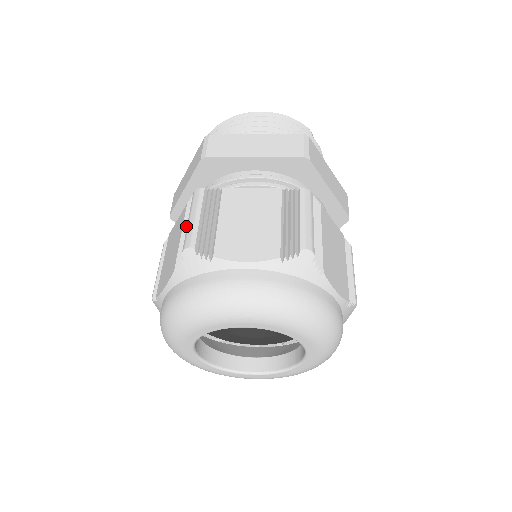
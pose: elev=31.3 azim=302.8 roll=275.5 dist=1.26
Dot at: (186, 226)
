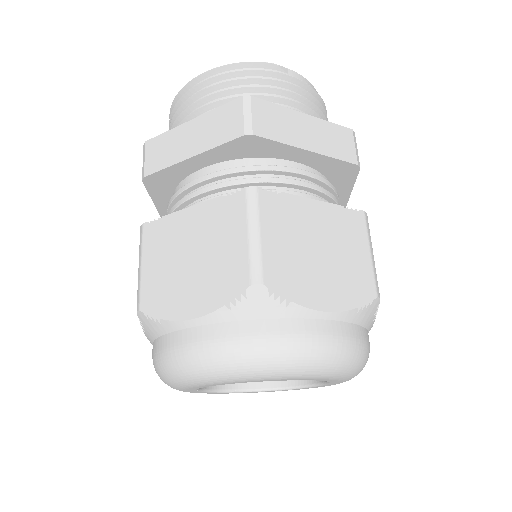
Dot at: occluded
